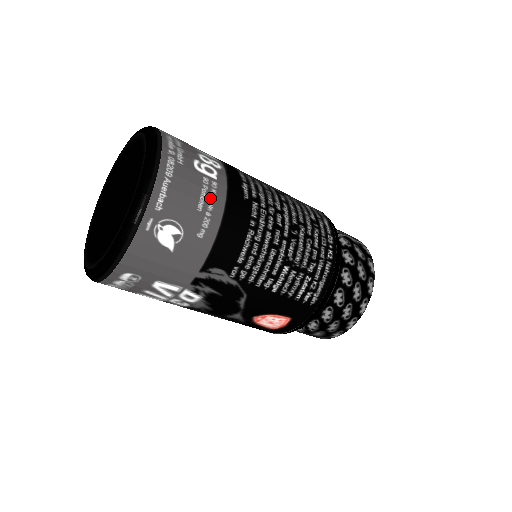
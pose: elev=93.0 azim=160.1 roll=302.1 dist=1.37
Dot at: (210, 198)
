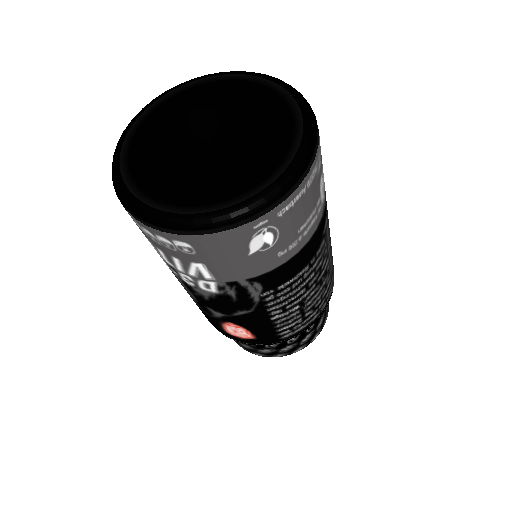
Dot at: (311, 223)
